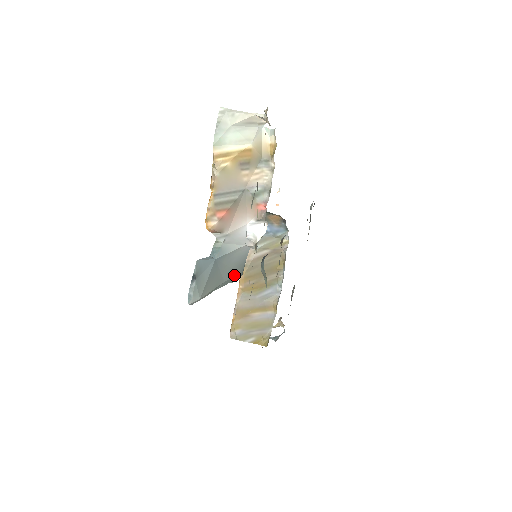
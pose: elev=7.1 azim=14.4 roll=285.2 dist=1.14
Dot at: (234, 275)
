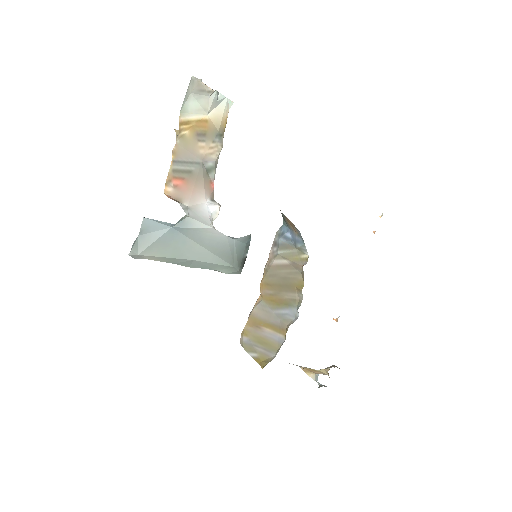
Dot at: (216, 262)
